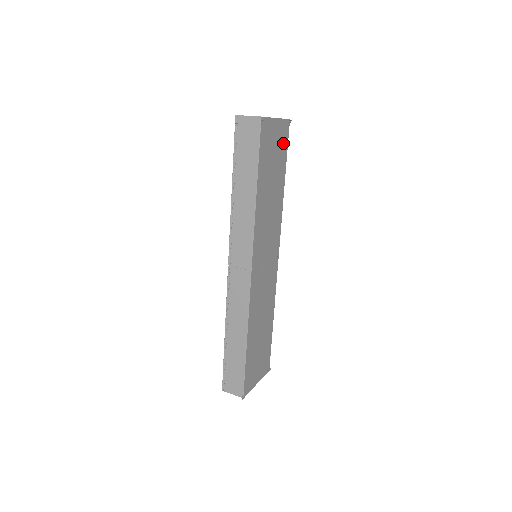
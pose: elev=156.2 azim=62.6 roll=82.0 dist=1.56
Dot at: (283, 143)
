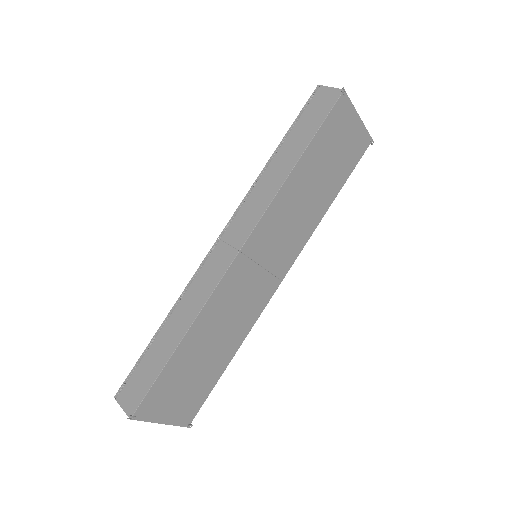
Dot at: (353, 154)
